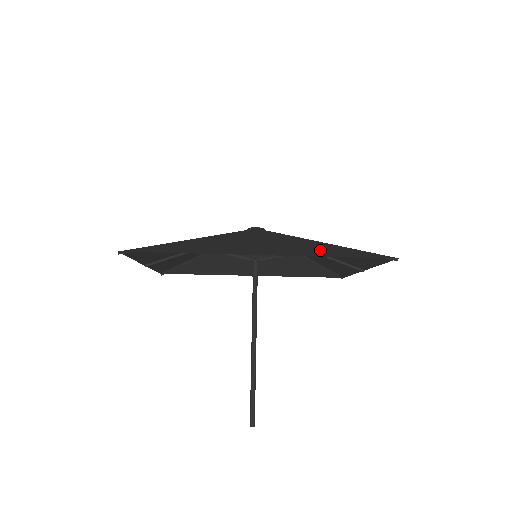
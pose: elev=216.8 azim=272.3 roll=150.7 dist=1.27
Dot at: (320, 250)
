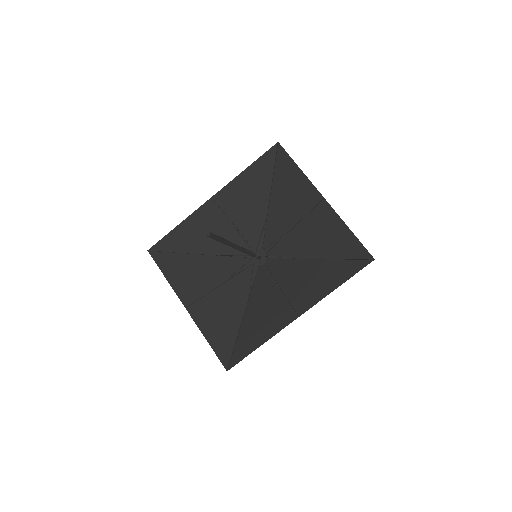
Dot at: (251, 184)
